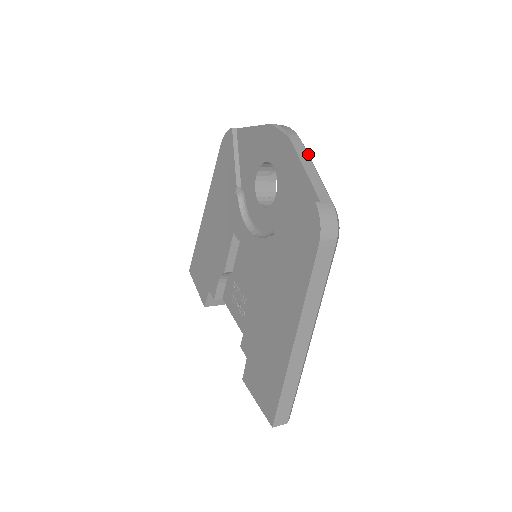
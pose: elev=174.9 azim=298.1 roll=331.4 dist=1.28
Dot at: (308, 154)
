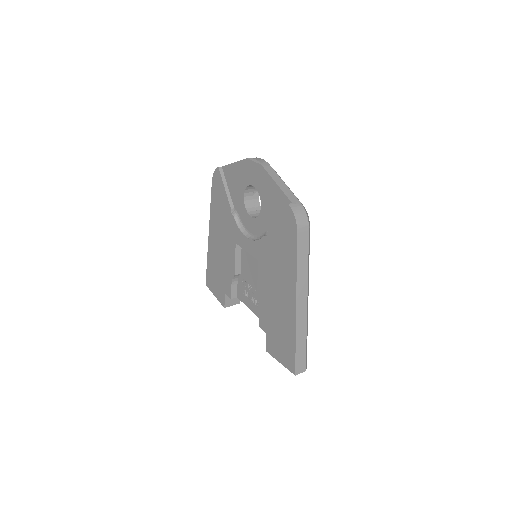
Dot at: occluded
